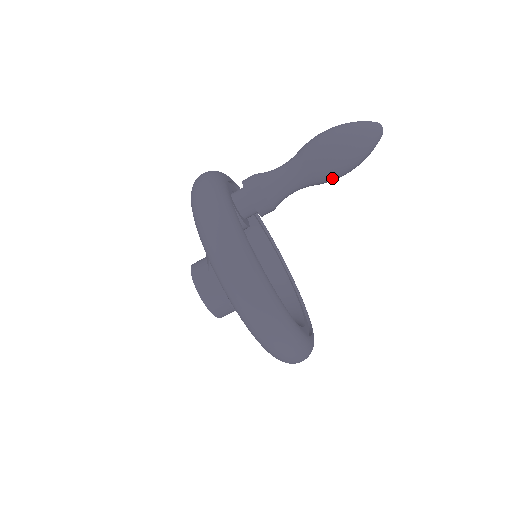
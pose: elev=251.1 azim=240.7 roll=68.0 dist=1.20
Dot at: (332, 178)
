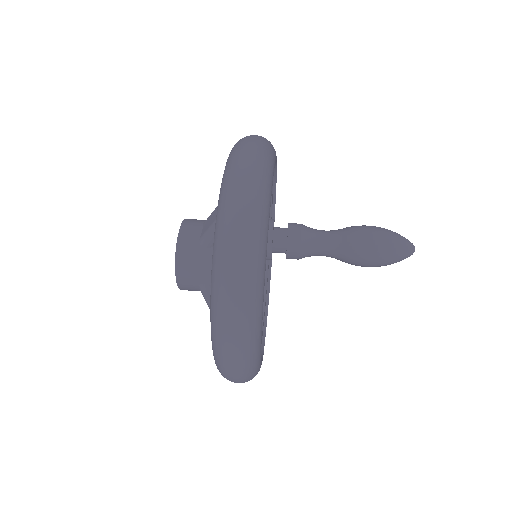
Dot at: (360, 232)
